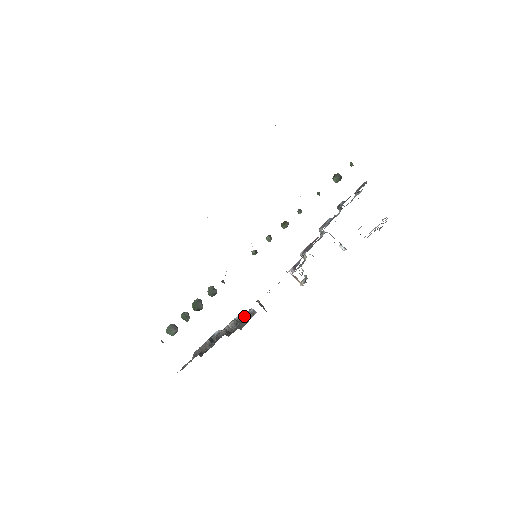
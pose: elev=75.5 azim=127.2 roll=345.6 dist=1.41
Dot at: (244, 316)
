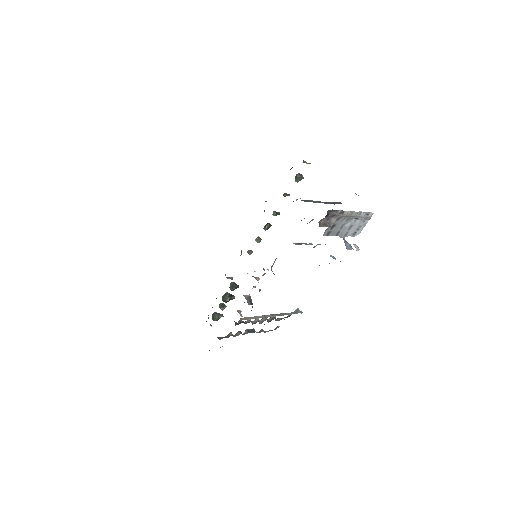
Dot at: occluded
